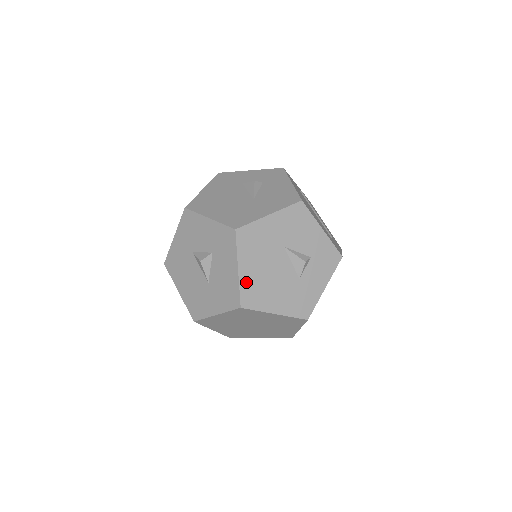
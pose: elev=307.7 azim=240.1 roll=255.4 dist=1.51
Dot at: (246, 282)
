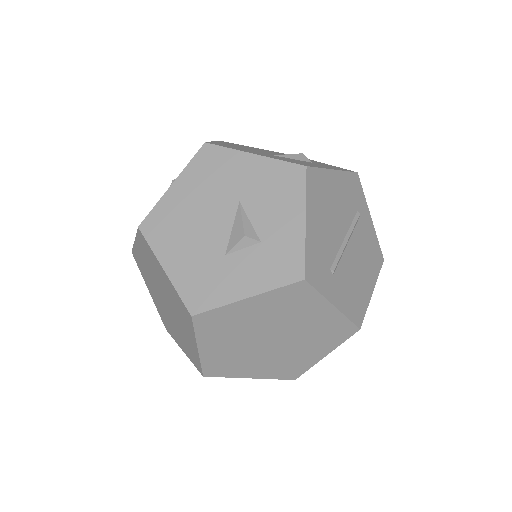
Dot at: (167, 205)
